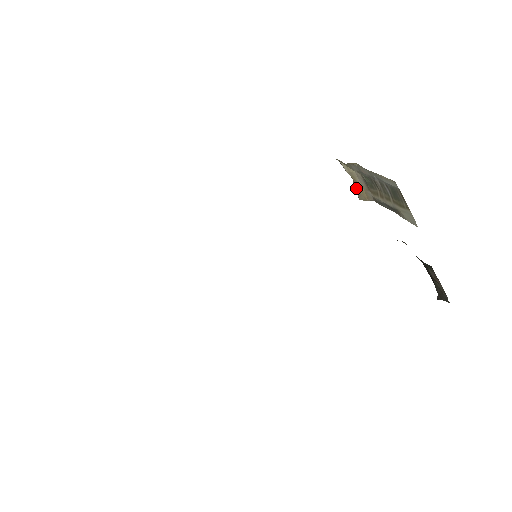
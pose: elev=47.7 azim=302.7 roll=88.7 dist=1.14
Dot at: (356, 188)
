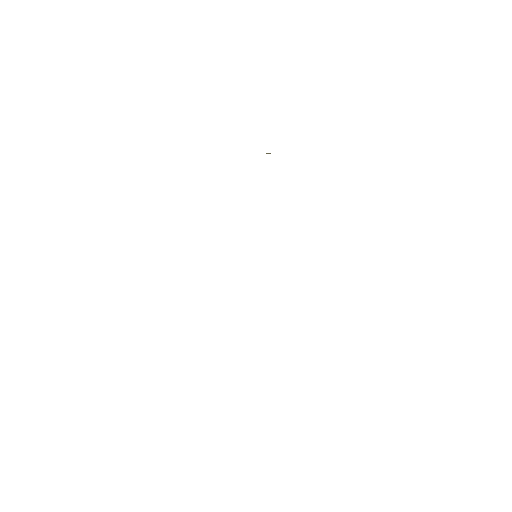
Dot at: occluded
